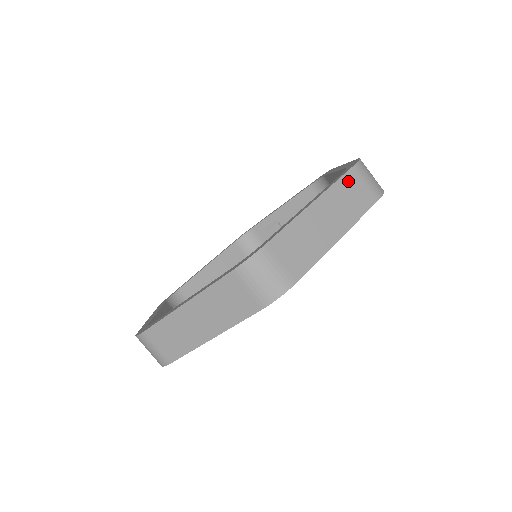
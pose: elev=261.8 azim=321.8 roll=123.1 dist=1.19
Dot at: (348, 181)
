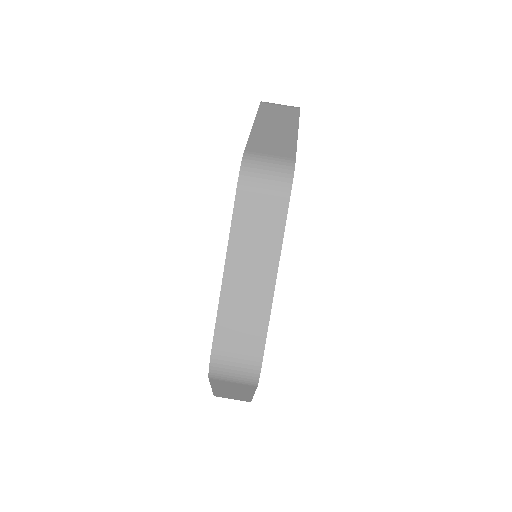
Dot at: (243, 210)
